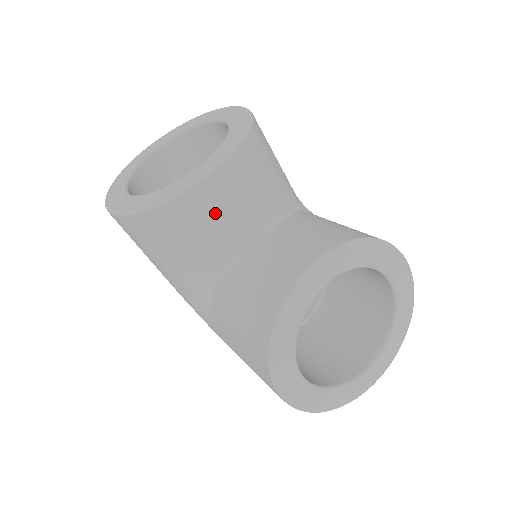
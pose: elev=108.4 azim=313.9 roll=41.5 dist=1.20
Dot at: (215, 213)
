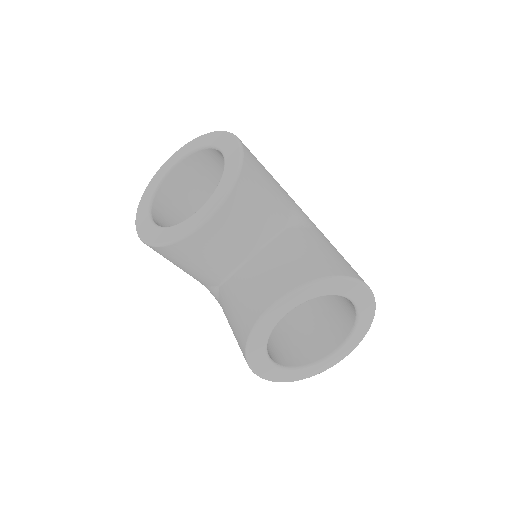
Dot at: (210, 249)
